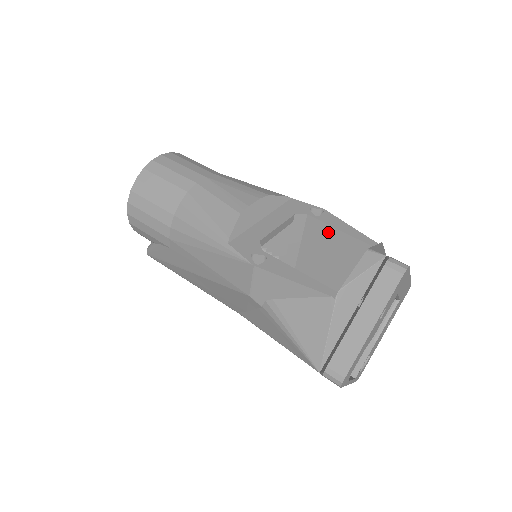
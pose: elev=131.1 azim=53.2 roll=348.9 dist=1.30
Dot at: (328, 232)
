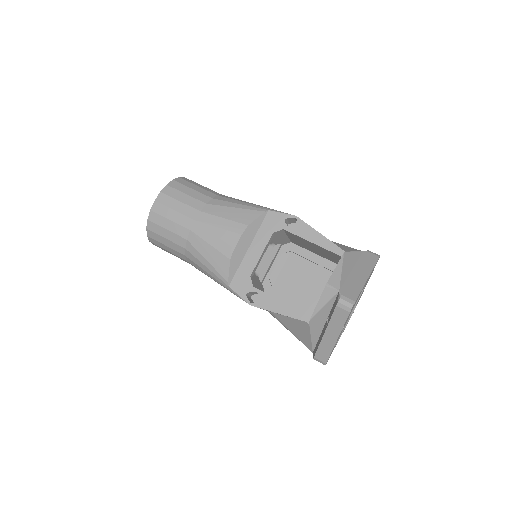
Dot at: (303, 240)
